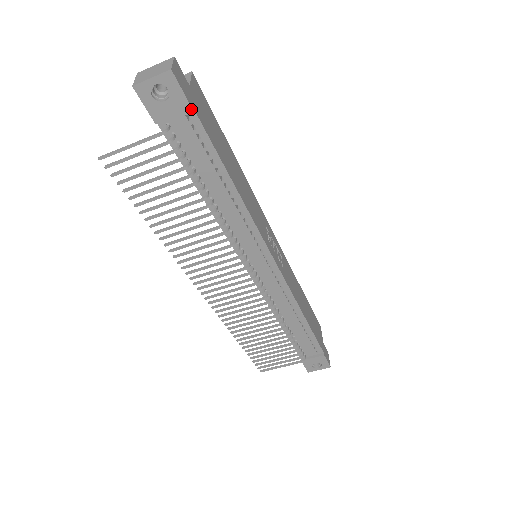
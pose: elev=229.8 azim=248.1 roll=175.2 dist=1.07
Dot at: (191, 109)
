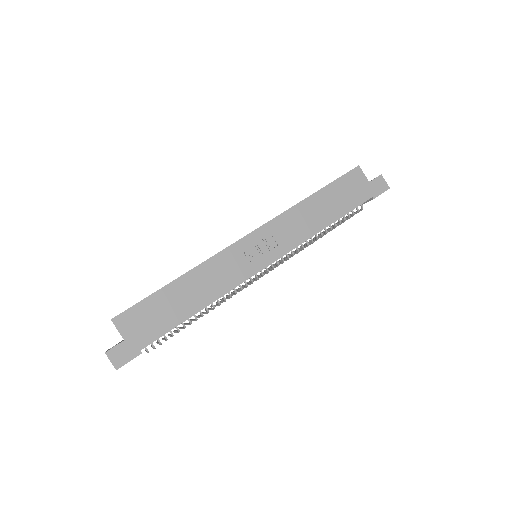
Dot at: (141, 353)
